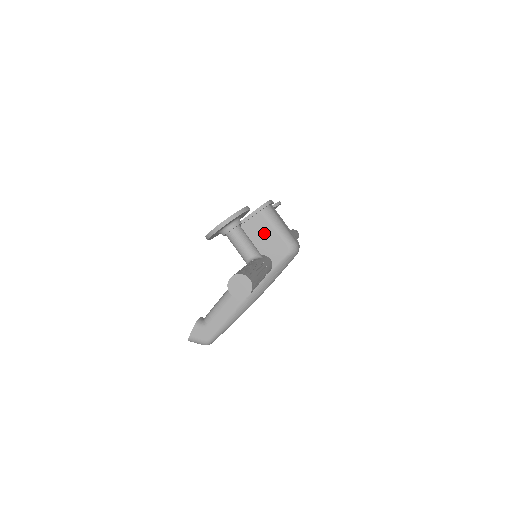
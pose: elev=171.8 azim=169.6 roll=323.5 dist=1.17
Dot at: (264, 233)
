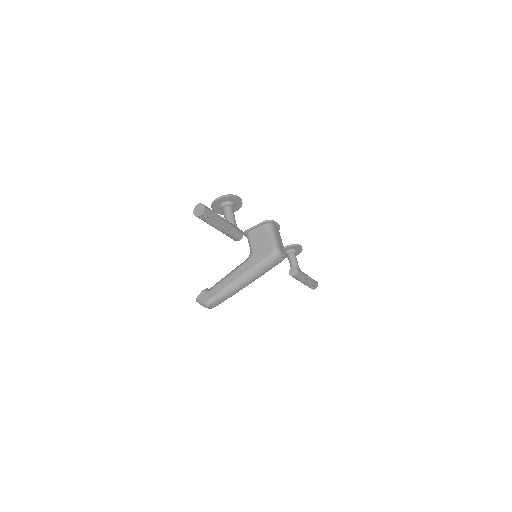
Dot at: (262, 238)
